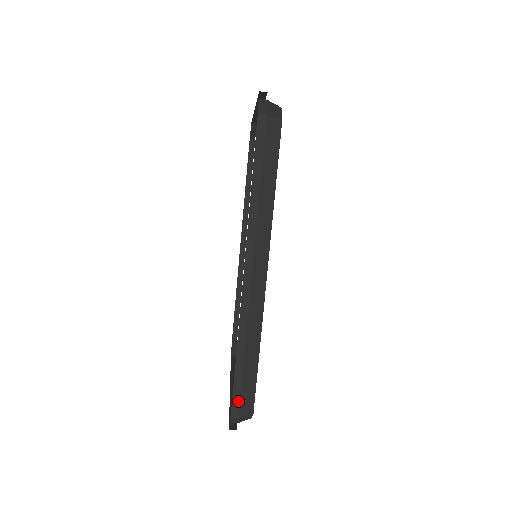
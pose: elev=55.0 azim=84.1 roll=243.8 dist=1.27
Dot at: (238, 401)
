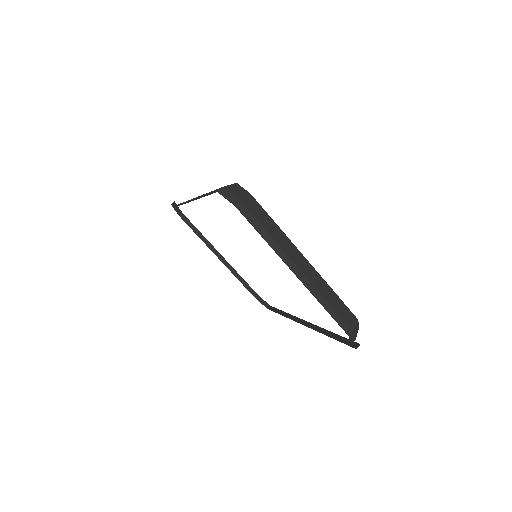
Dot at: occluded
